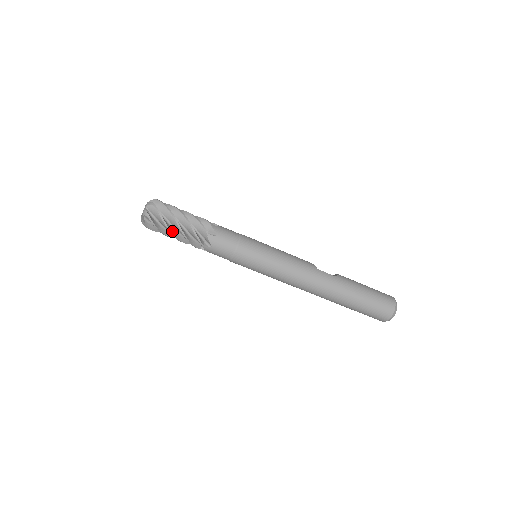
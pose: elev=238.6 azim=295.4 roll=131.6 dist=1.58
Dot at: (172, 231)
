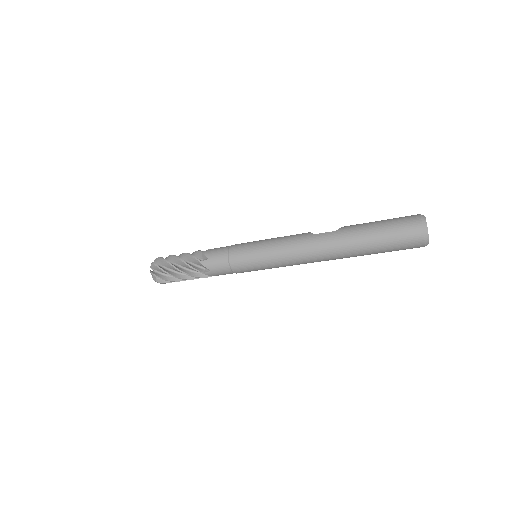
Dot at: (176, 275)
